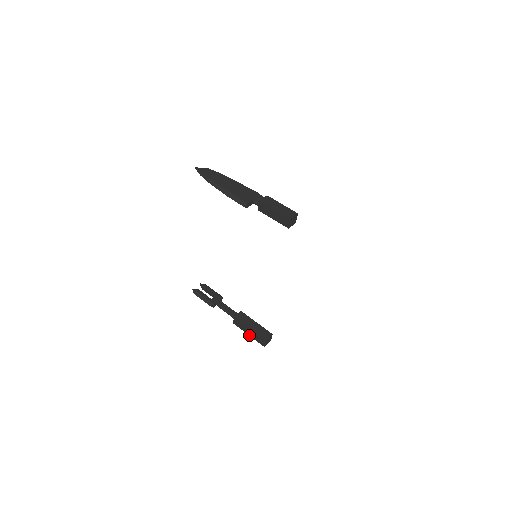
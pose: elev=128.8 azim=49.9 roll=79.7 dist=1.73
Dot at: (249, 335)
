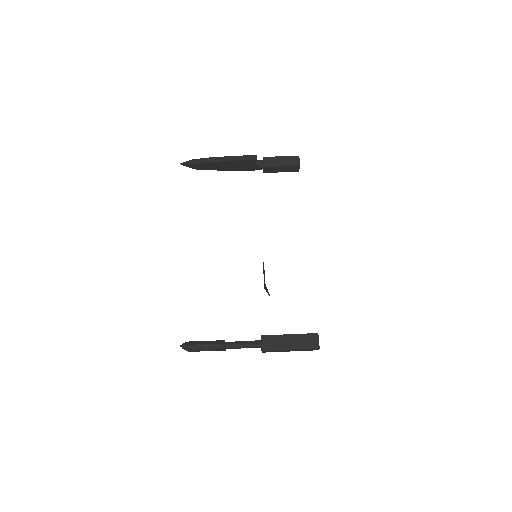
Dot at: (292, 349)
